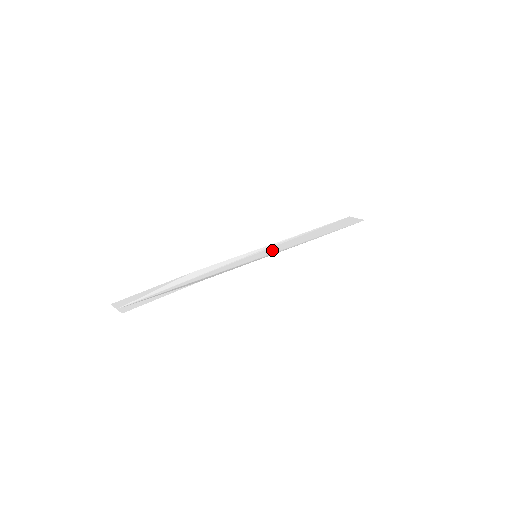
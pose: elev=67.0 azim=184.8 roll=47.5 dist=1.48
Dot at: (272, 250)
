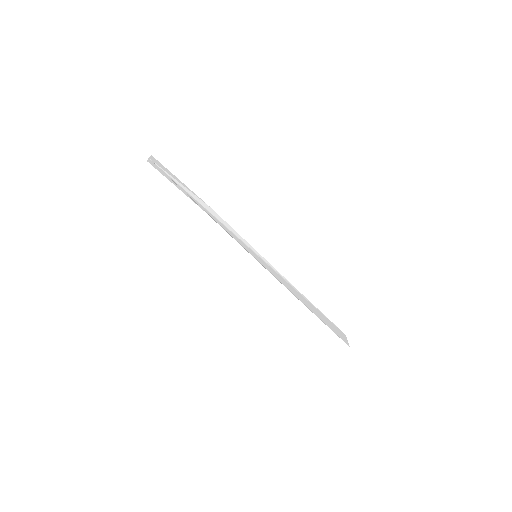
Dot at: (270, 268)
